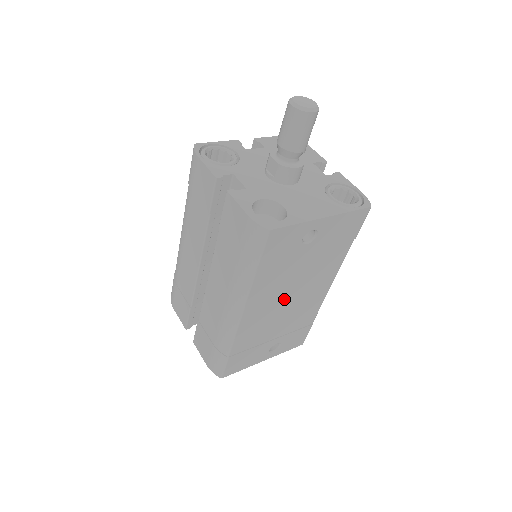
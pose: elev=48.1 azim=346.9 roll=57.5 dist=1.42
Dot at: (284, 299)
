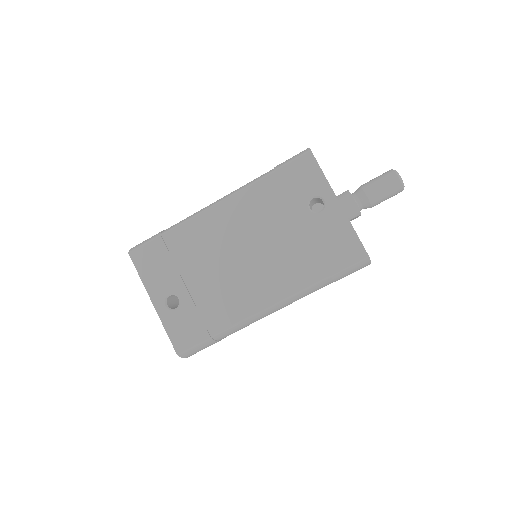
Dot at: (242, 246)
